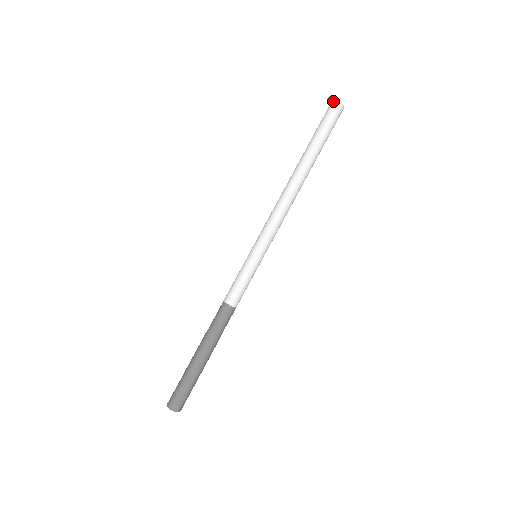
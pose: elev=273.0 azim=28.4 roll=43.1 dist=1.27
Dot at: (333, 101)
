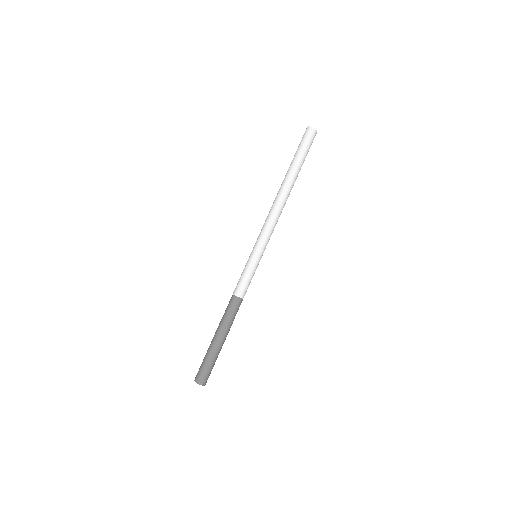
Dot at: (309, 127)
